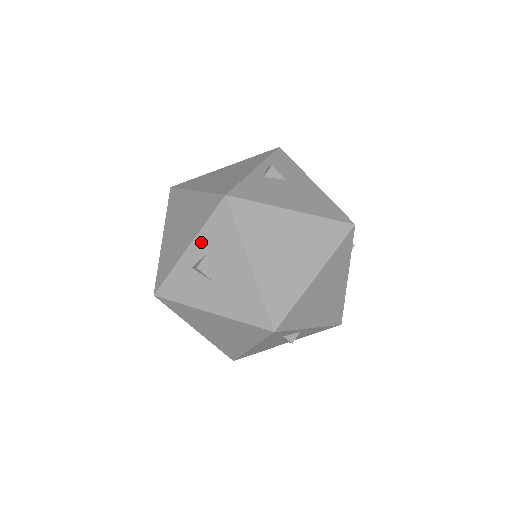
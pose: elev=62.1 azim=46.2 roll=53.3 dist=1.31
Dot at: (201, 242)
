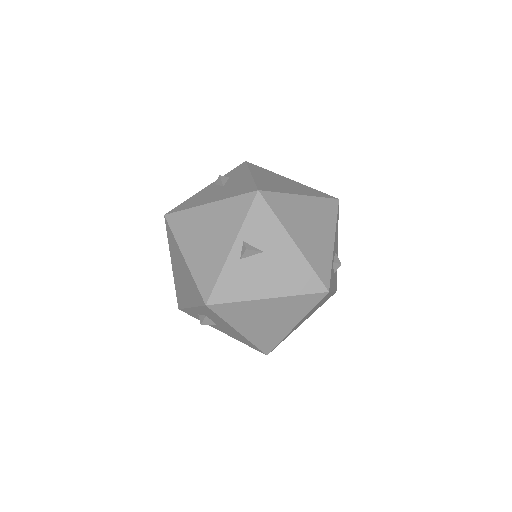
Dot at: (199, 311)
